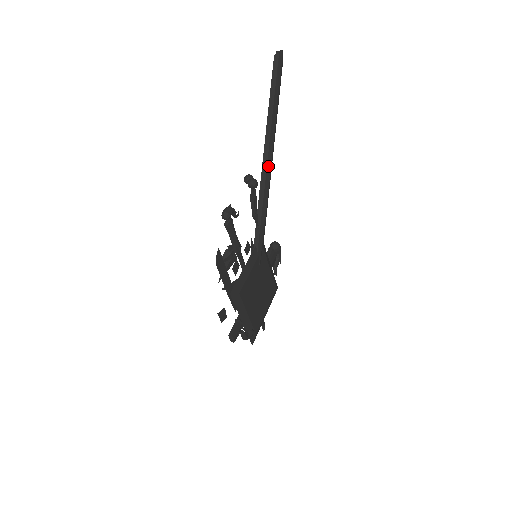
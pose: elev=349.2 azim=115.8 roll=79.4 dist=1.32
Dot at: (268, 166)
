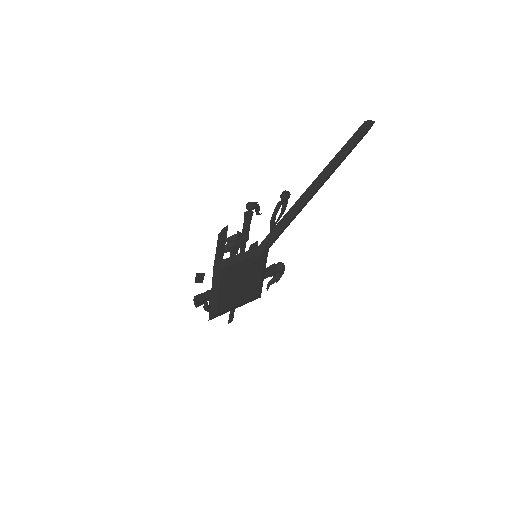
Dot at: (308, 195)
